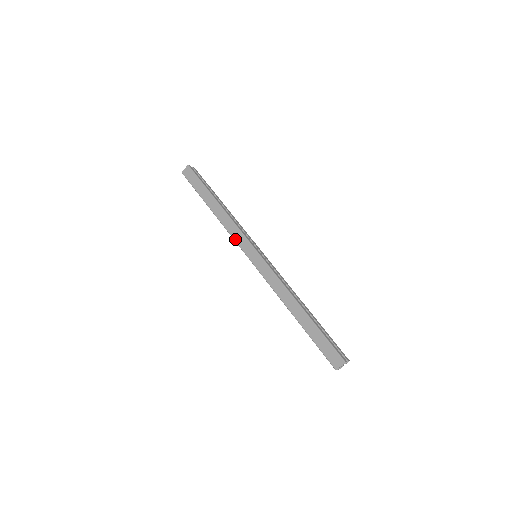
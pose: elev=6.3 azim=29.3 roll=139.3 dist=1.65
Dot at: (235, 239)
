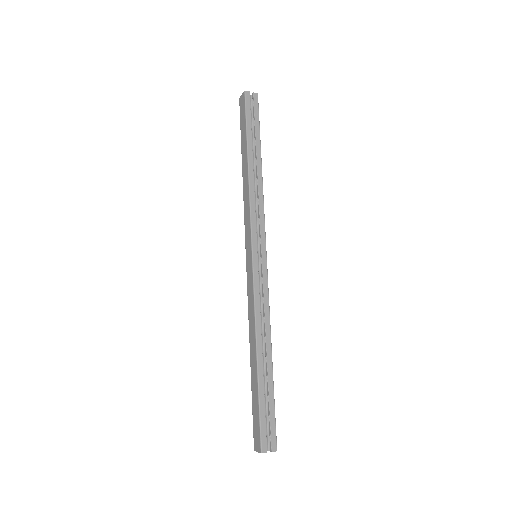
Dot at: (245, 222)
